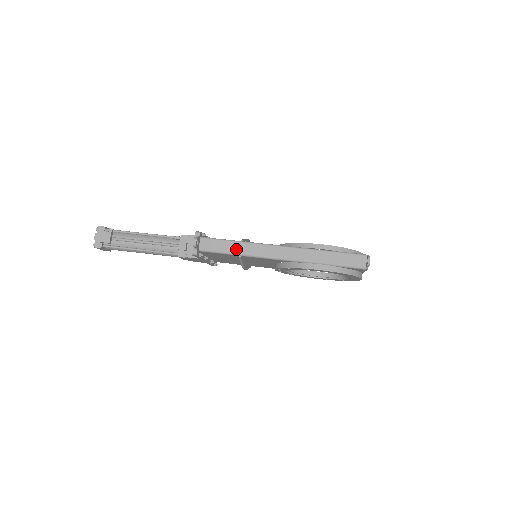
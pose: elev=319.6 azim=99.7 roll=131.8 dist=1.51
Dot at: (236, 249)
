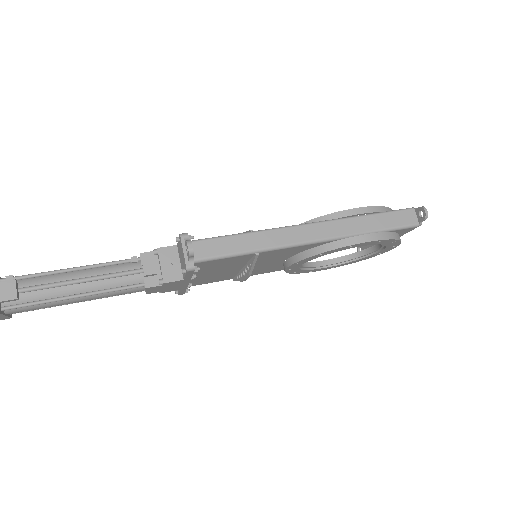
Dot at: (249, 244)
